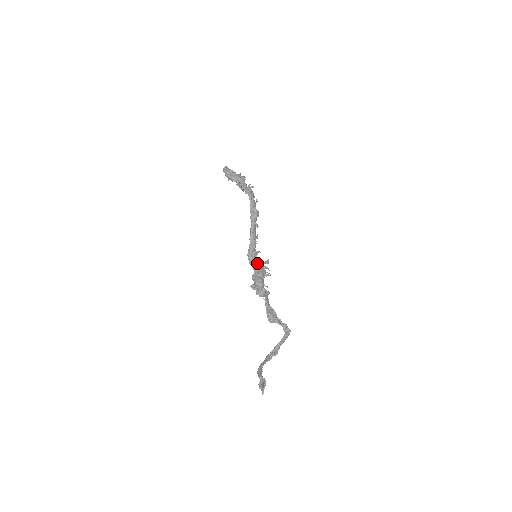
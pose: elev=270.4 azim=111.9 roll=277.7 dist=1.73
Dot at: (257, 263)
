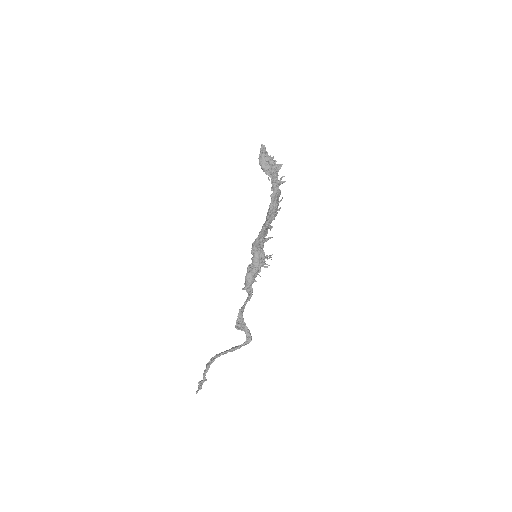
Dot at: (257, 258)
